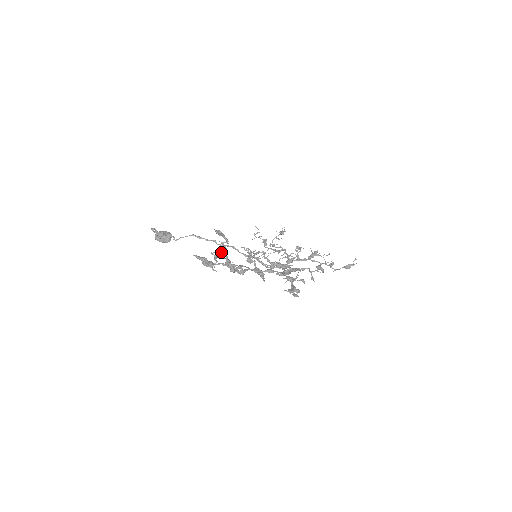
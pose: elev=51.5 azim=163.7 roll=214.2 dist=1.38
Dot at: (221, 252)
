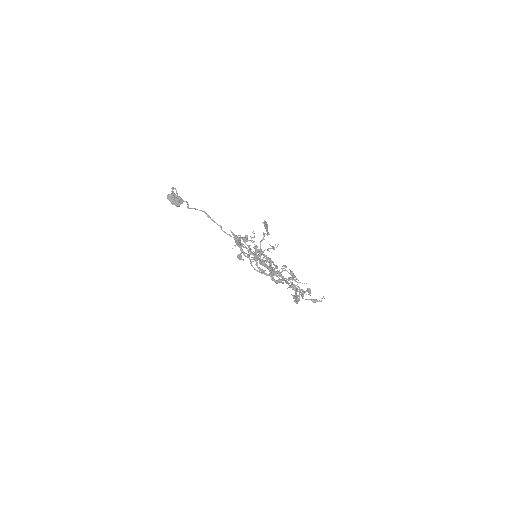
Dot at: (247, 239)
